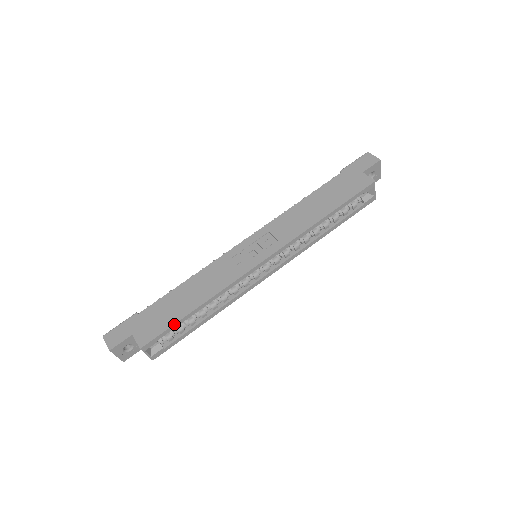
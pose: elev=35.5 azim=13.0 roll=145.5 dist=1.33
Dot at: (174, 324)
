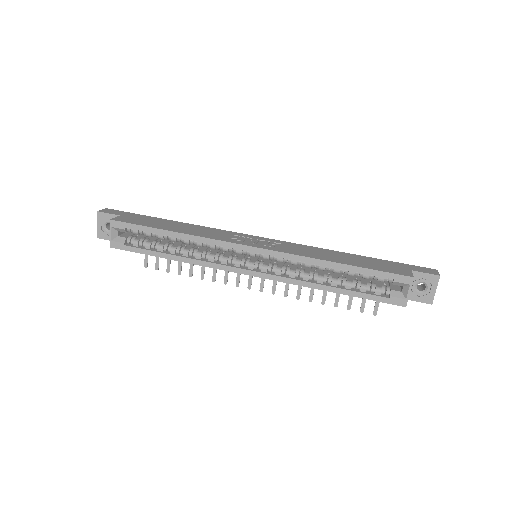
Dot at: (146, 226)
